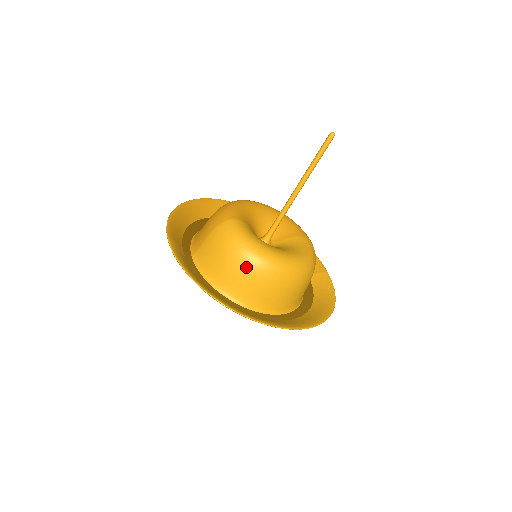
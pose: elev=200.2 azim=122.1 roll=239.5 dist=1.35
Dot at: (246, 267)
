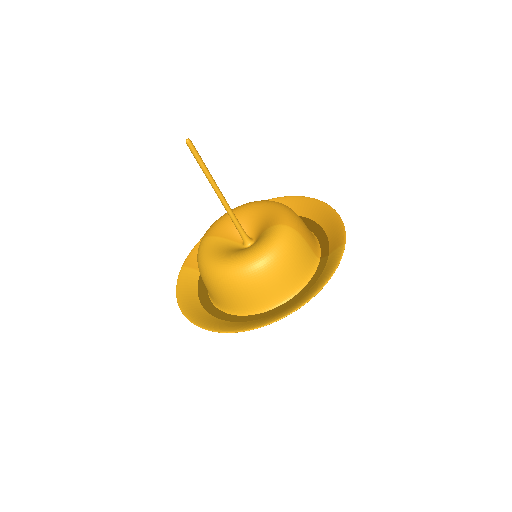
Dot at: (206, 281)
